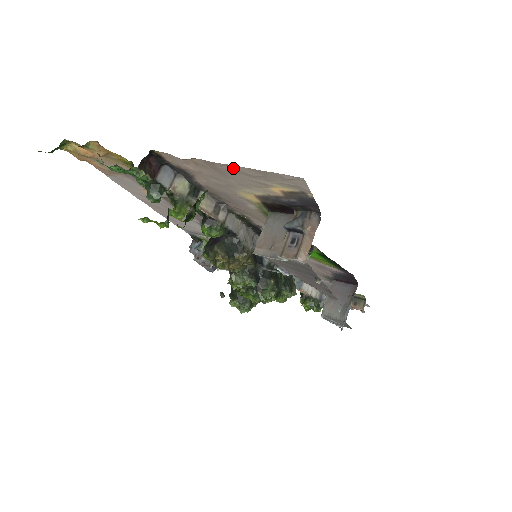
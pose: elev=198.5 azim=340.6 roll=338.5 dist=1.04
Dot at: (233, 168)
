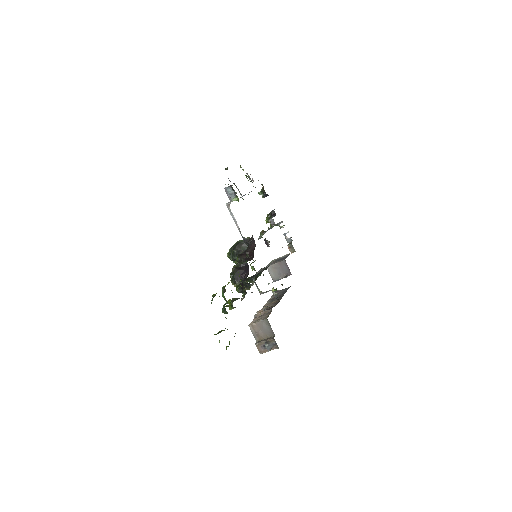
Dot at: occluded
